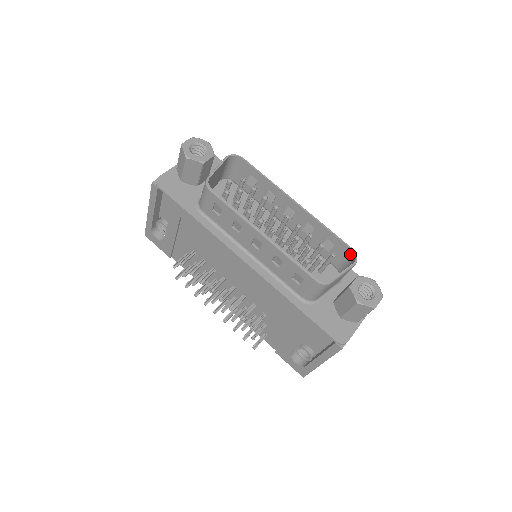
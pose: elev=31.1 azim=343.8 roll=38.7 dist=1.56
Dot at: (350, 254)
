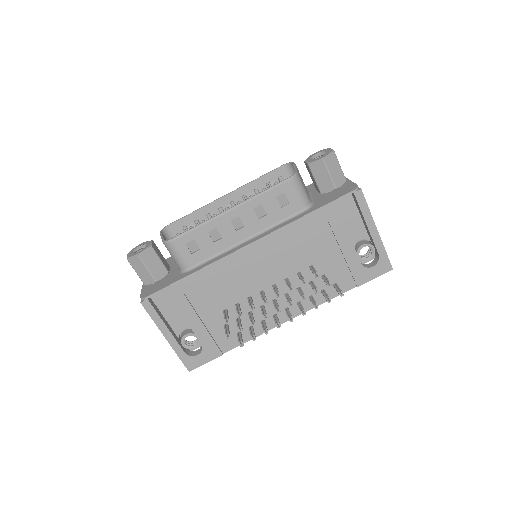
Dot at: (286, 170)
